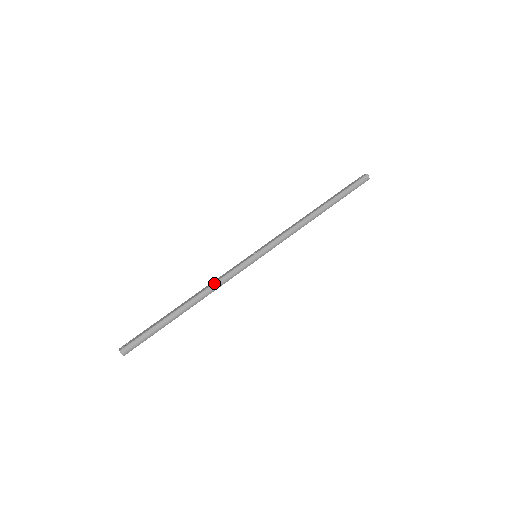
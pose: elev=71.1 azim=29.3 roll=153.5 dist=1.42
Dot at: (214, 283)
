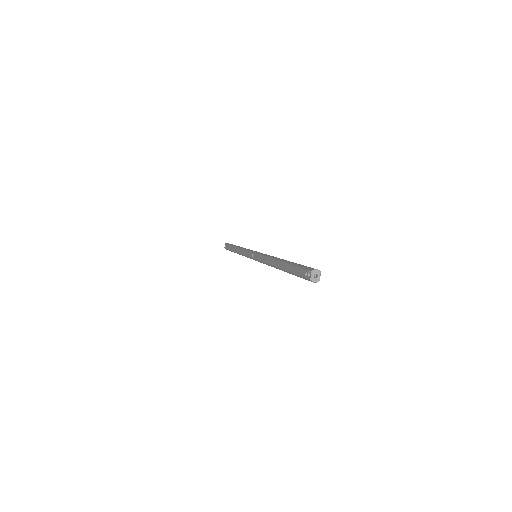
Dot at: occluded
